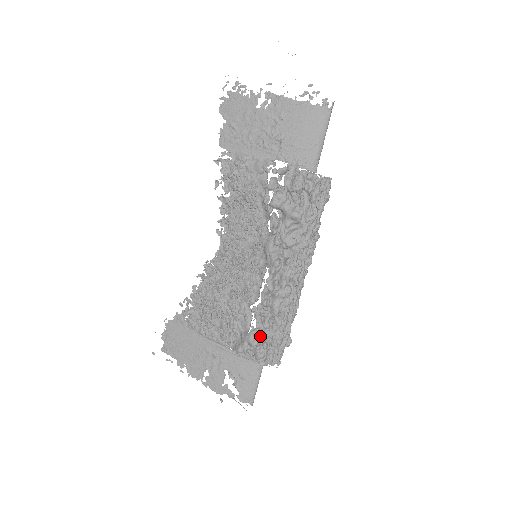
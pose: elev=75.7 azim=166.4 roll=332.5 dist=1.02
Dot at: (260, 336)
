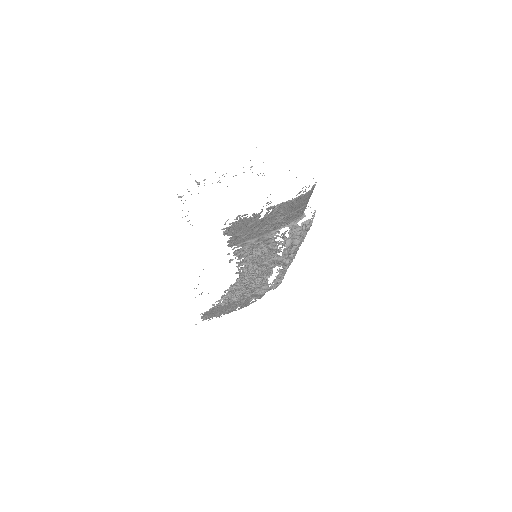
Dot at: occluded
